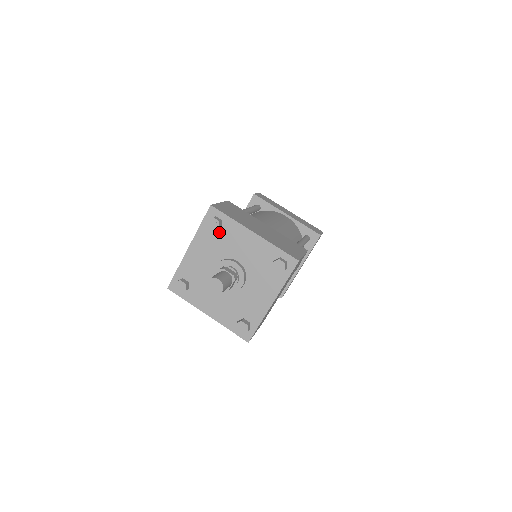
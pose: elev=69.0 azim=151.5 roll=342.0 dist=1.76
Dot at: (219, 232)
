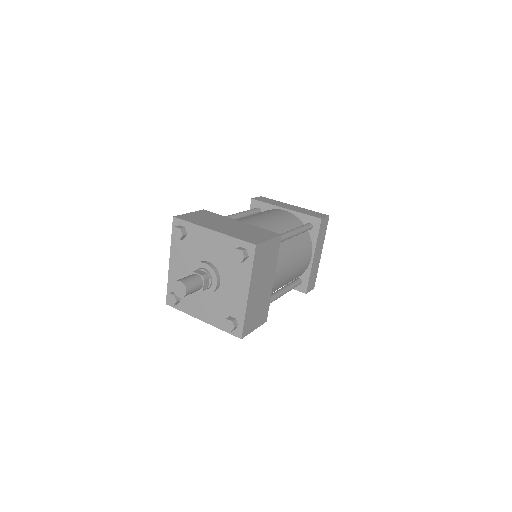
Dot at: (186, 239)
